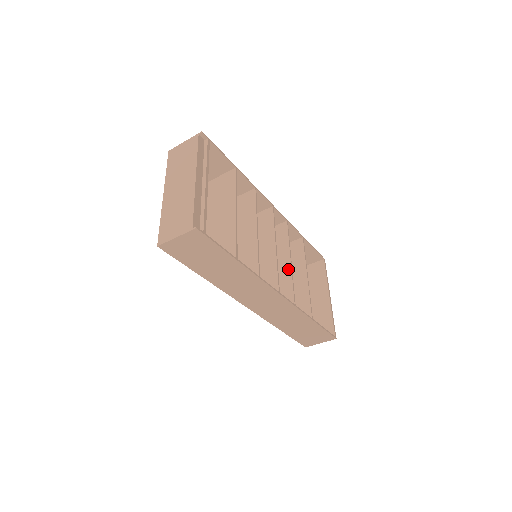
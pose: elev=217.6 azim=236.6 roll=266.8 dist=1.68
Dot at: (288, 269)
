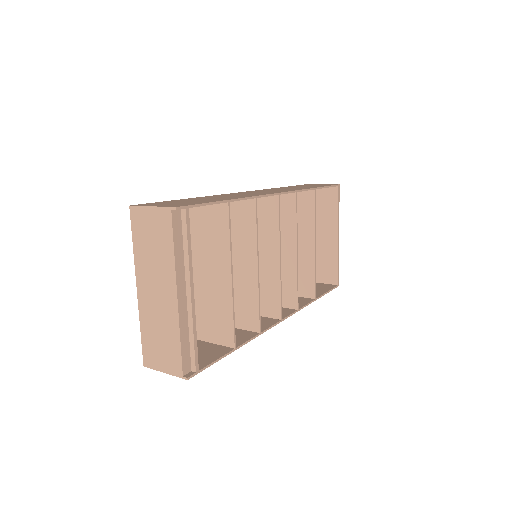
Dot at: (293, 264)
